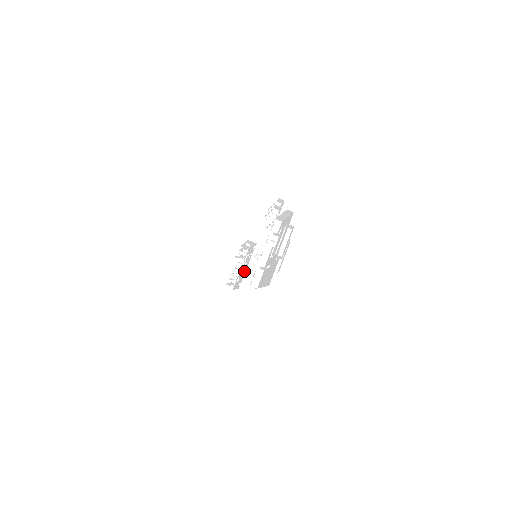
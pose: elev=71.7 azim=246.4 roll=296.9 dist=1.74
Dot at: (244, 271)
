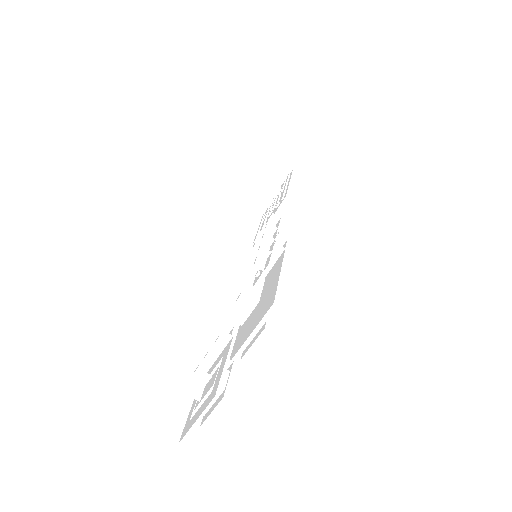
Dot at: occluded
